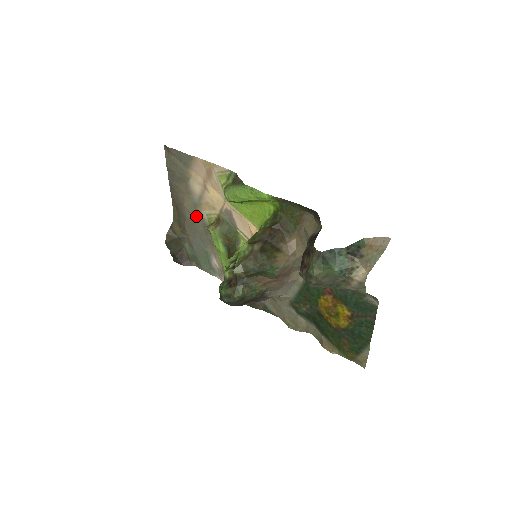
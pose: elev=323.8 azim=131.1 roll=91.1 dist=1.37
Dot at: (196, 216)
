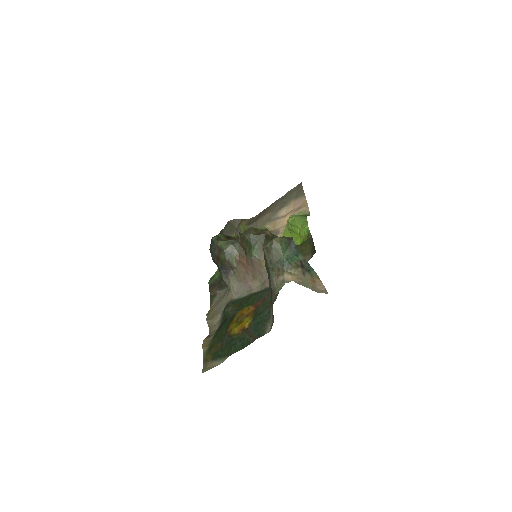
Dot at: (261, 225)
